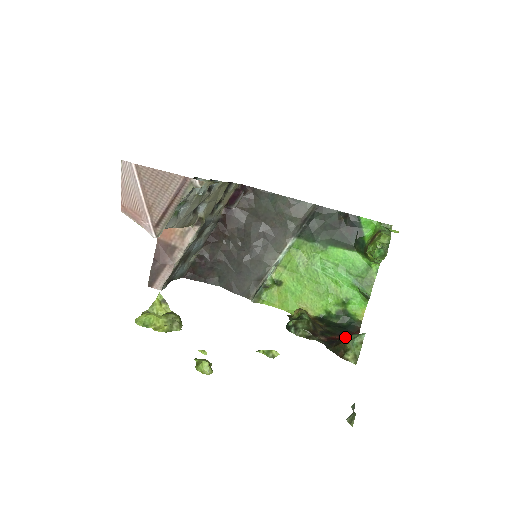
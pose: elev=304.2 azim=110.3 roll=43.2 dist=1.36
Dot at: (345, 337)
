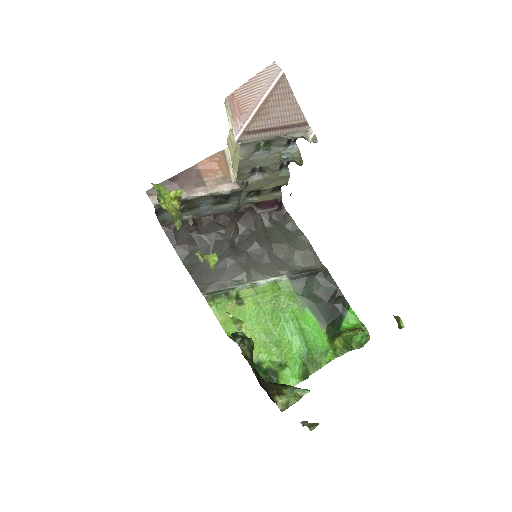
Dot at: occluded
